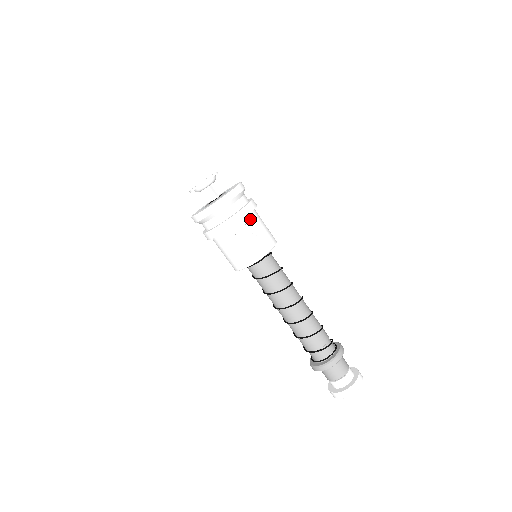
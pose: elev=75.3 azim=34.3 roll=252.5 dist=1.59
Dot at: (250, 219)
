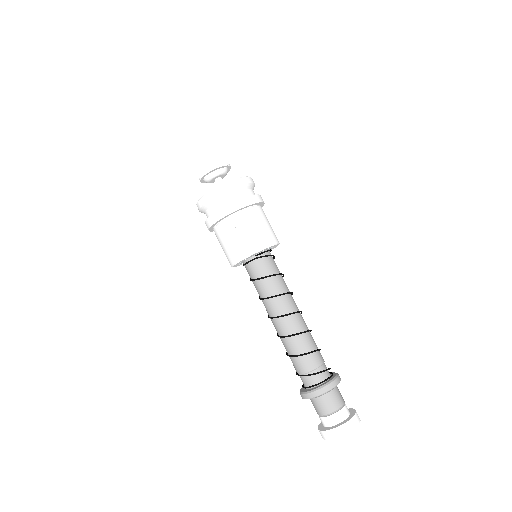
Dot at: (239, 216)
